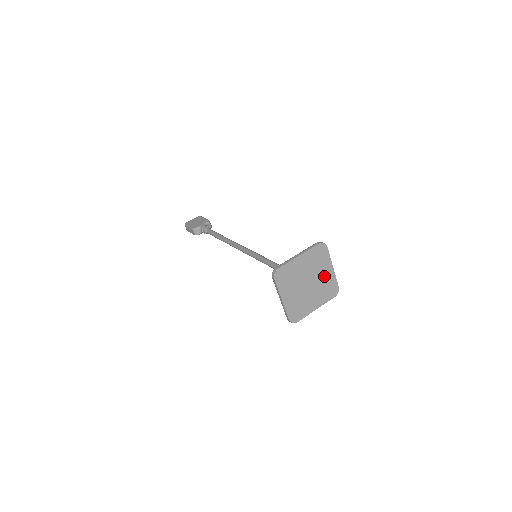
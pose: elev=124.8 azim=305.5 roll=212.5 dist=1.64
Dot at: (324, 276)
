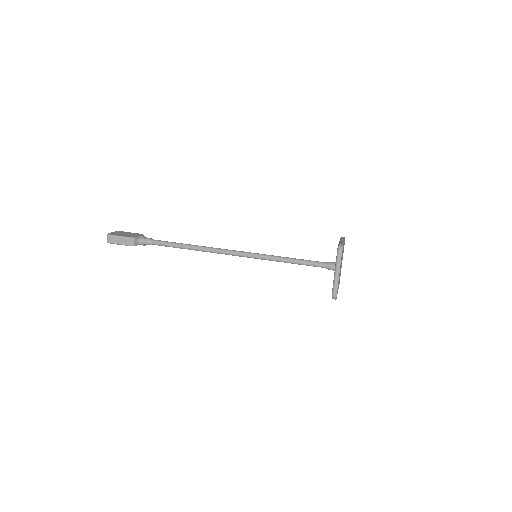
Dot at: (341, 266)
